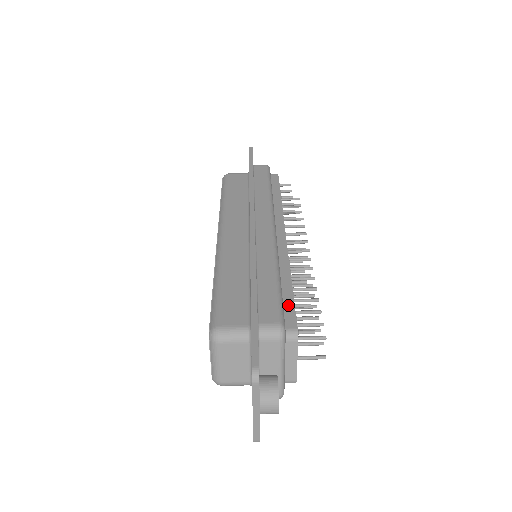
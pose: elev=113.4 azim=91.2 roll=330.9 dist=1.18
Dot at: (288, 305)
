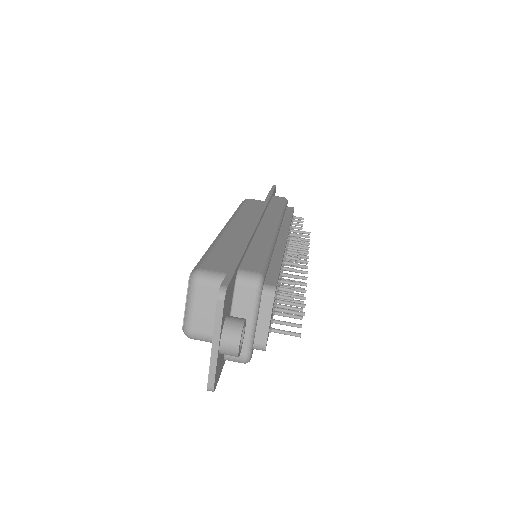
Dot at: (273, 272)
